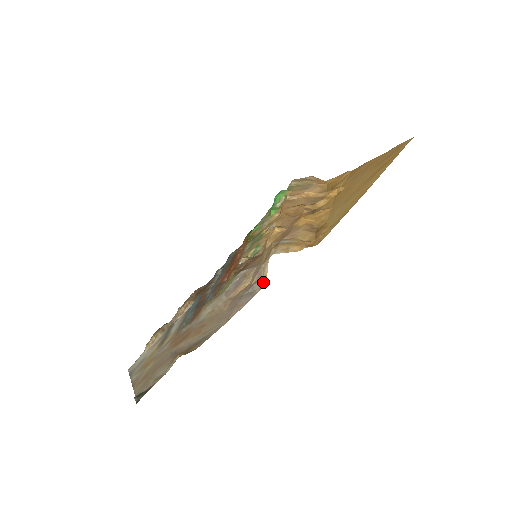
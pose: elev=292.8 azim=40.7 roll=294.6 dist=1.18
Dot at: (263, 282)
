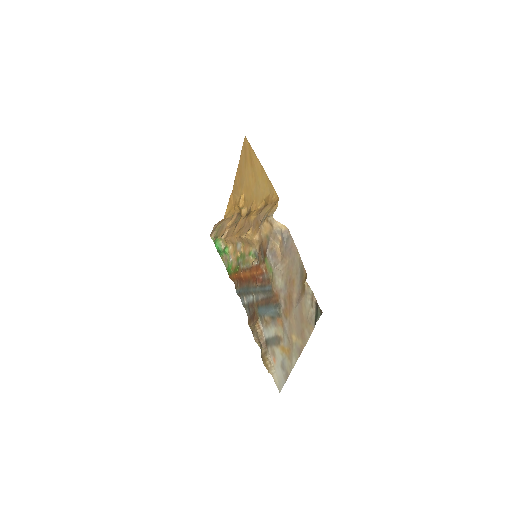
Dot at: (285, 229)
